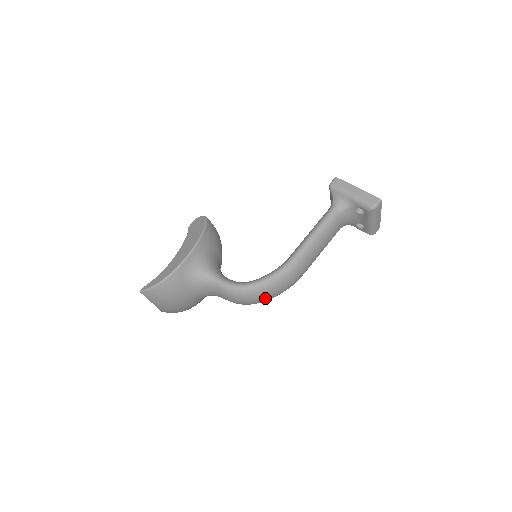
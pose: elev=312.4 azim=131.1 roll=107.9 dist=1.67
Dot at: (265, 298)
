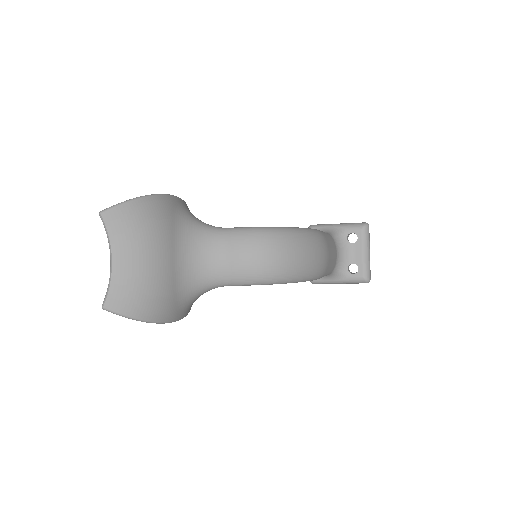
Dot at: (299, 257)
